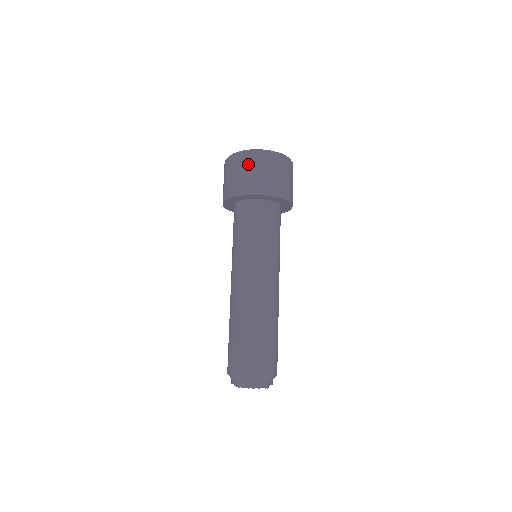
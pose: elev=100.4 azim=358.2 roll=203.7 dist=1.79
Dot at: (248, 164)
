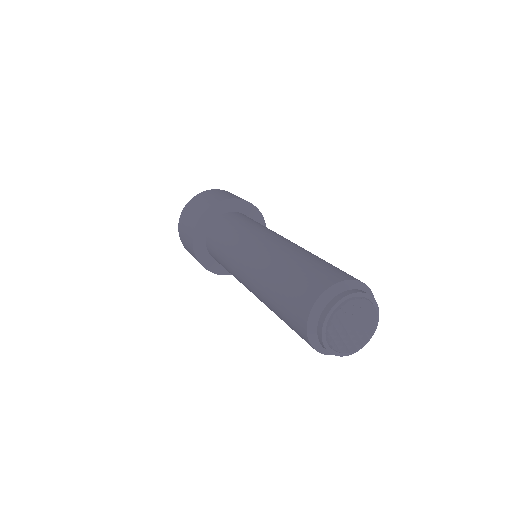
Dot at: (202, 197)
